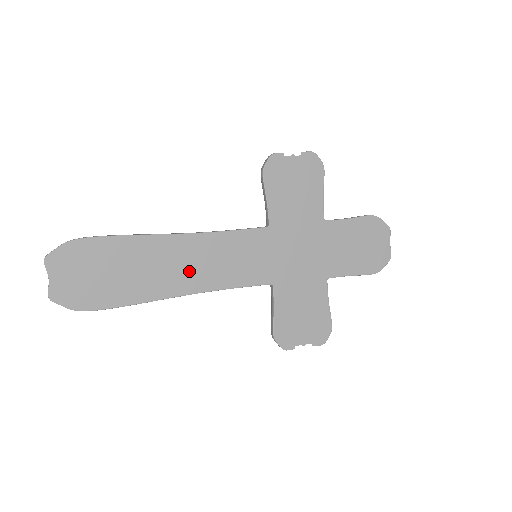
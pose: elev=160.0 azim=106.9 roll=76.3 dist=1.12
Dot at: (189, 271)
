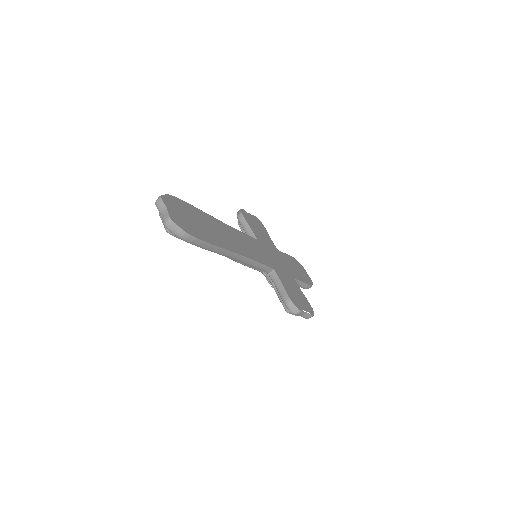
Dot at: (234, 242)
